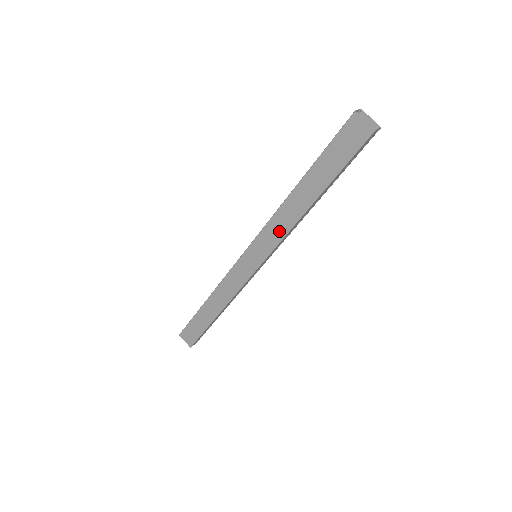
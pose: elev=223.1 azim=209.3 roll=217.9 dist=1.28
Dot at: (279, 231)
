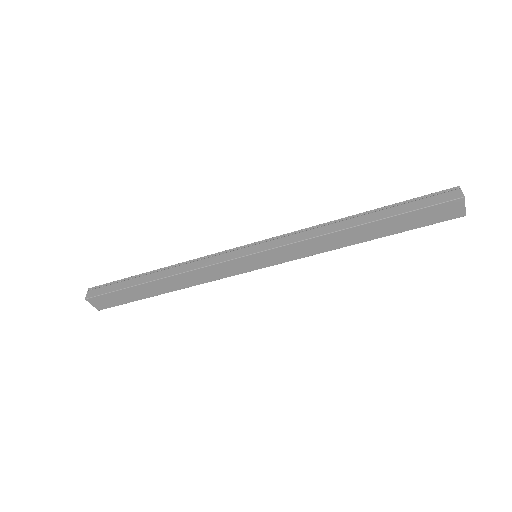
Dot at: (308, 251)
